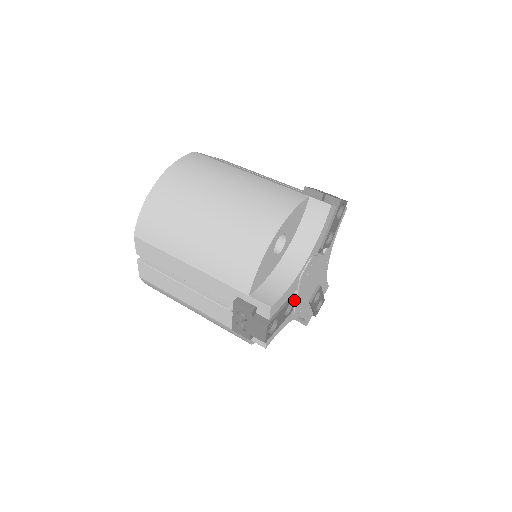
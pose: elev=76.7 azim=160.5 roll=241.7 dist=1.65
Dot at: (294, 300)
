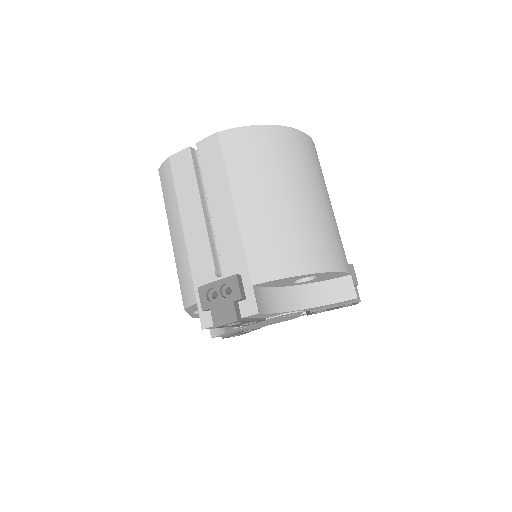
Dot at: occluded
